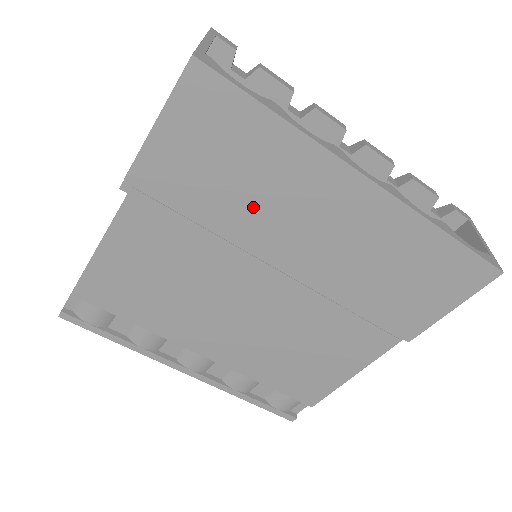
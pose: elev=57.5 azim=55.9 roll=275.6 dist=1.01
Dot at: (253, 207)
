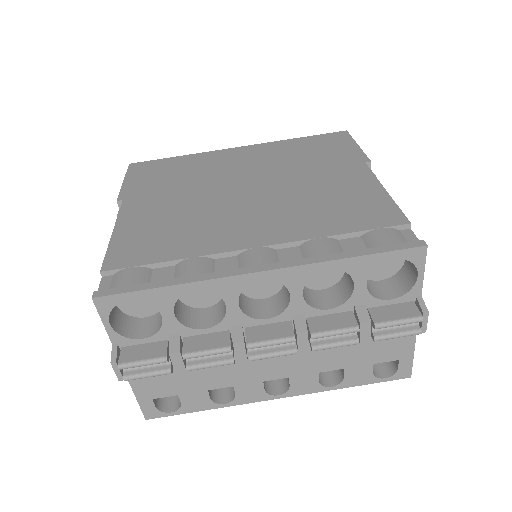
Dot at: (197, 175)
